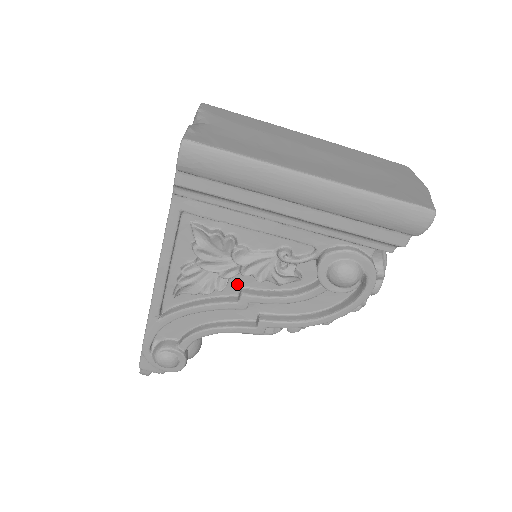
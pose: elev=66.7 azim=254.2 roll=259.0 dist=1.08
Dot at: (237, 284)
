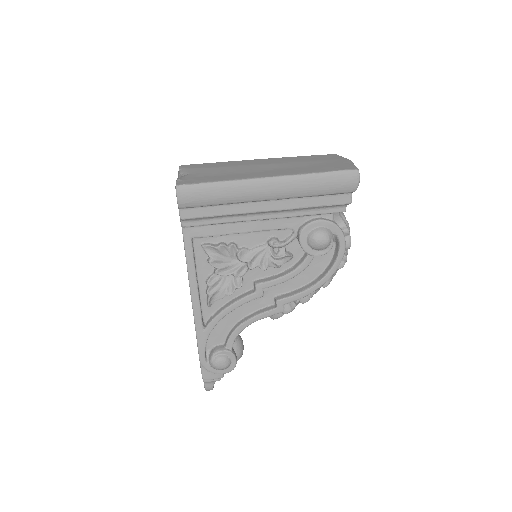
Dot at: (250, 279)
